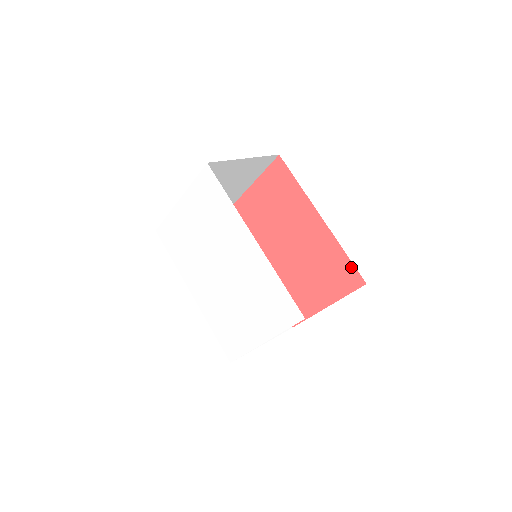
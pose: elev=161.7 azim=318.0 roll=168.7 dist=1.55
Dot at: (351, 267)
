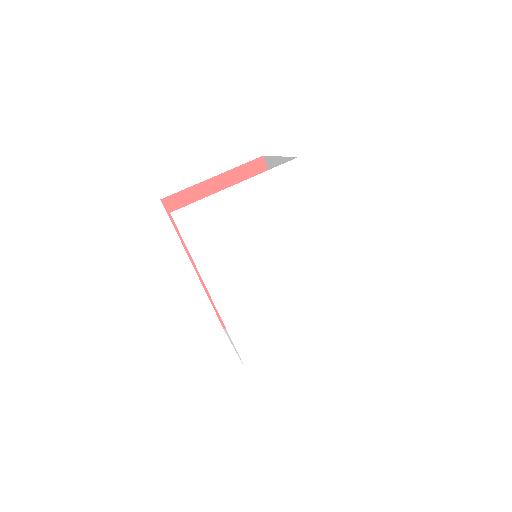
Dot at: occluded
